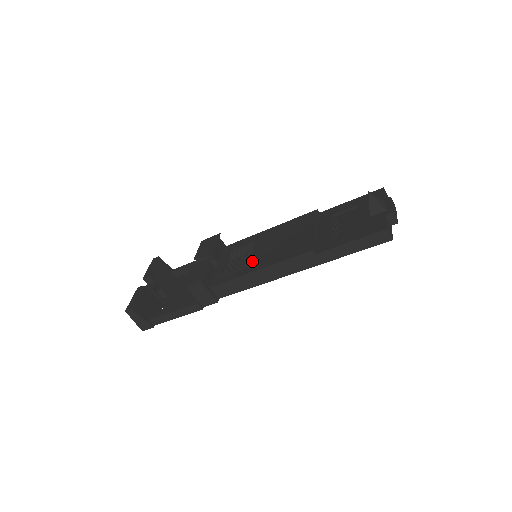
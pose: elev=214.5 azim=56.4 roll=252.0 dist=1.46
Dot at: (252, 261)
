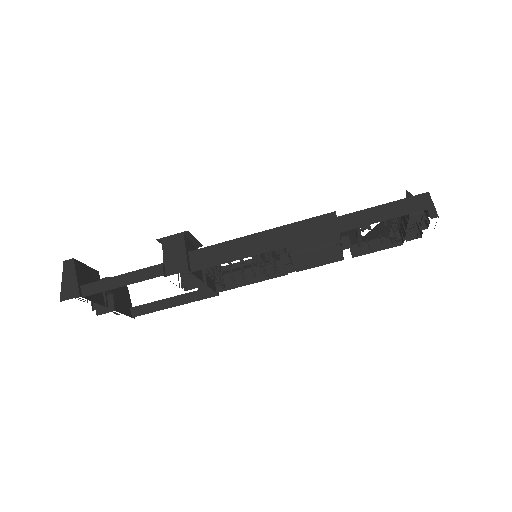
Dot at: occluded
